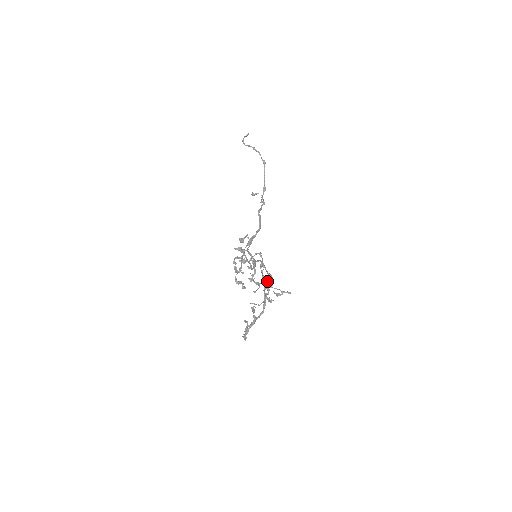
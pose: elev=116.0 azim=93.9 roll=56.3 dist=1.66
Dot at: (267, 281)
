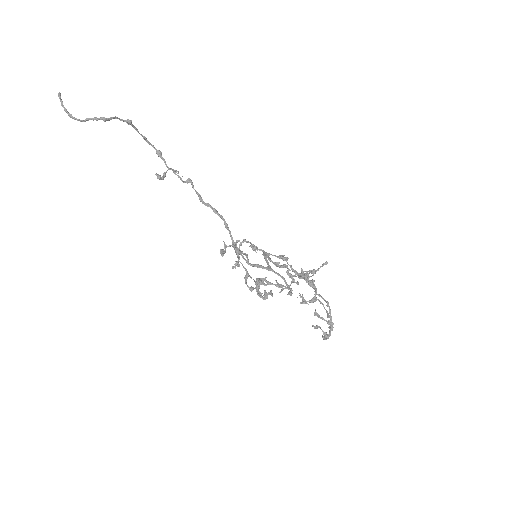
Dot at: (308, 281)
